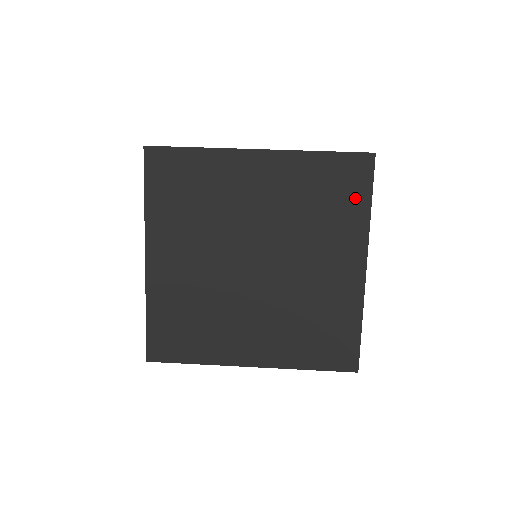
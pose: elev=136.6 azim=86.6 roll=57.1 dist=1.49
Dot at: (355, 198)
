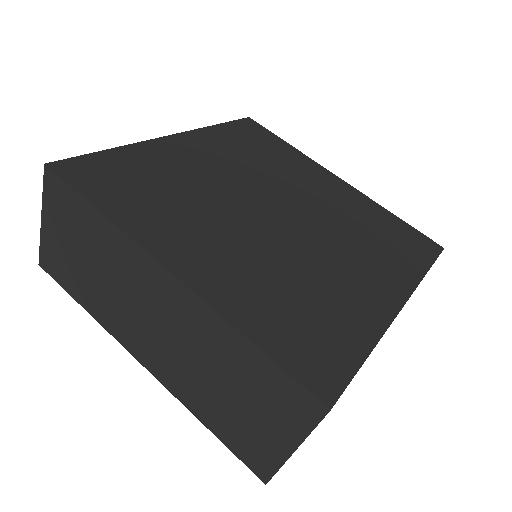
Dot at: (273, 142)
